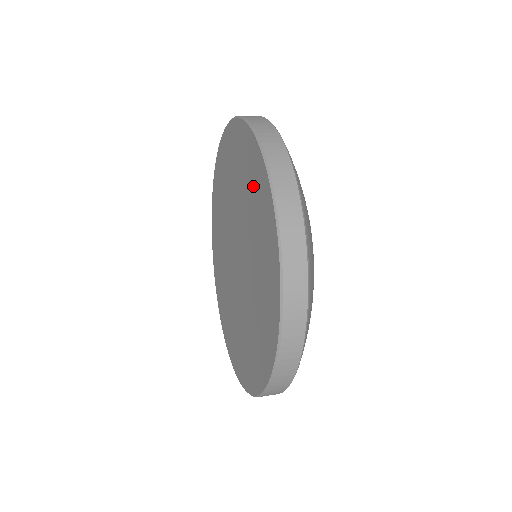
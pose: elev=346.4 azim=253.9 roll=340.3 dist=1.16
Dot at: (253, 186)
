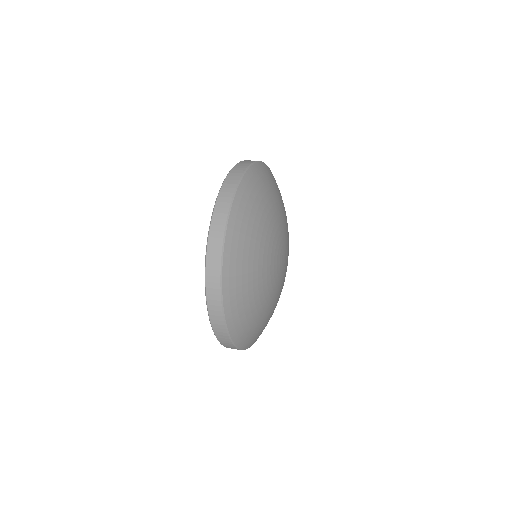
Dot at: occluded
